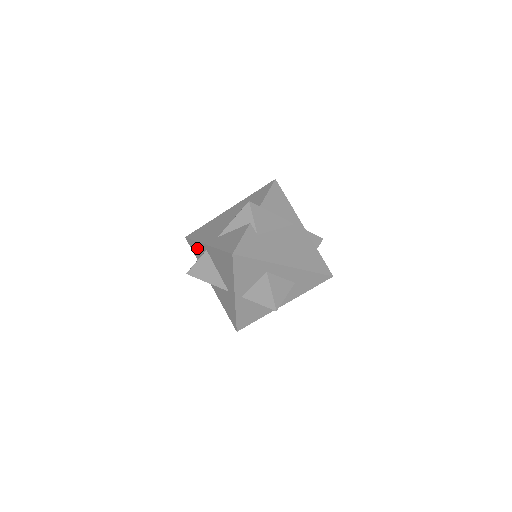
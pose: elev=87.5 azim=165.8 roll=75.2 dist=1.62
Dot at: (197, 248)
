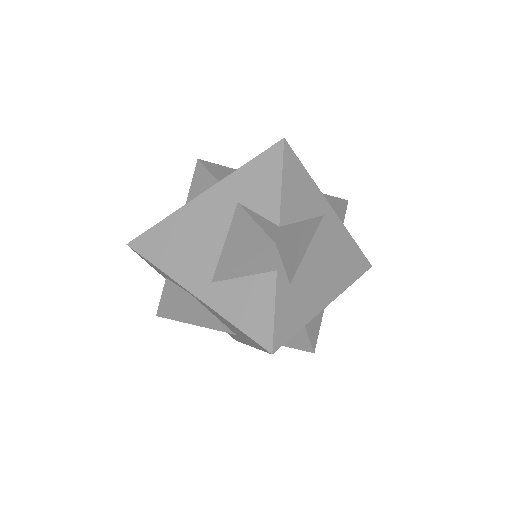
Dot at: (162, 273)
